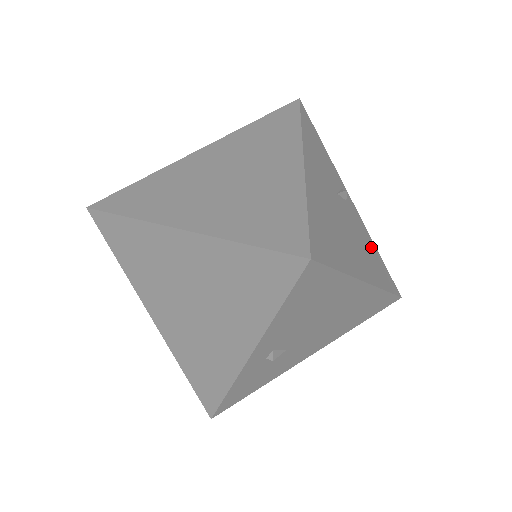
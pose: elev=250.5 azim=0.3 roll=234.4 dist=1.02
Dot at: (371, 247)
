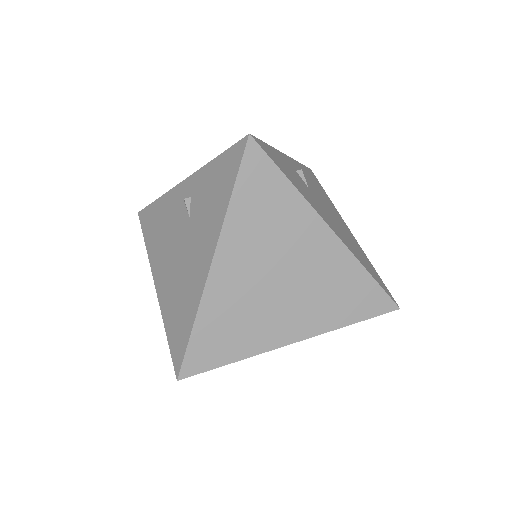
Dot at: (308, 176)
